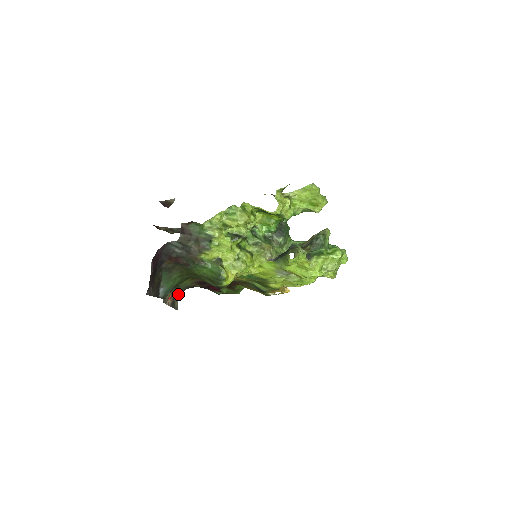
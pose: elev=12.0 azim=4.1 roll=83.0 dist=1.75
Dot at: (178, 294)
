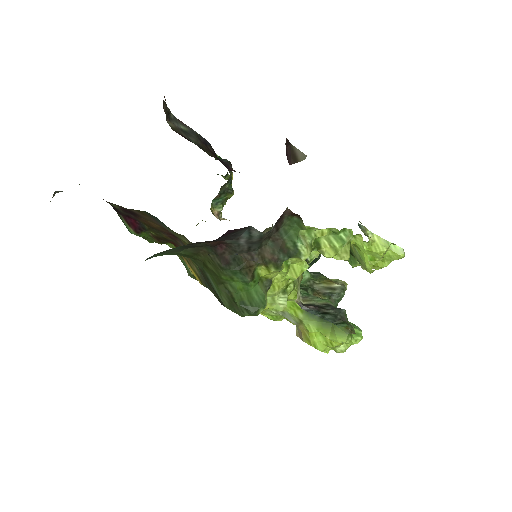
Dot at: occluded
